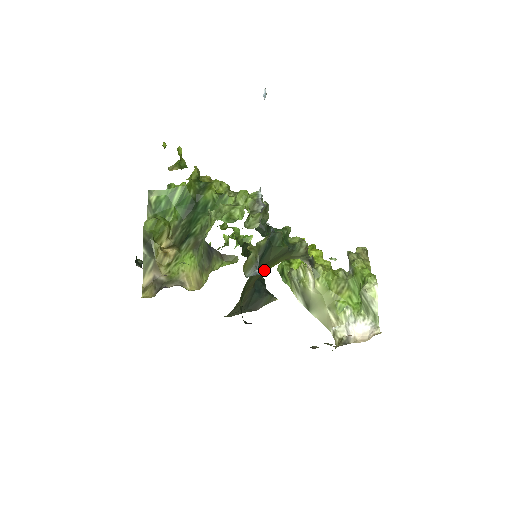
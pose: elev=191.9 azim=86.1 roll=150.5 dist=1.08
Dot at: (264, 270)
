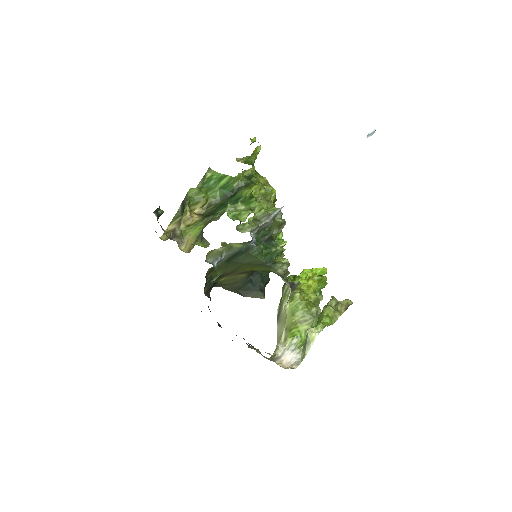
Dot at: (246, 268)
